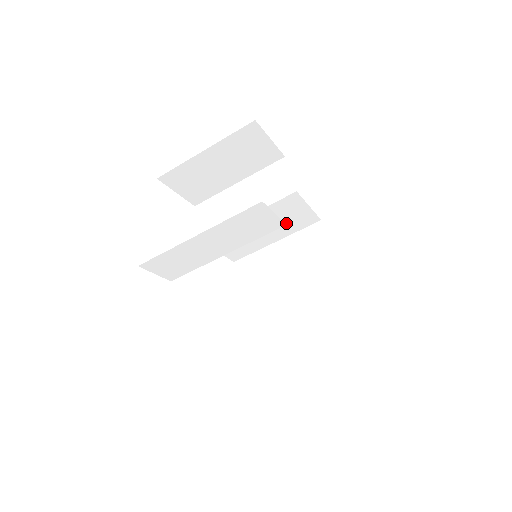
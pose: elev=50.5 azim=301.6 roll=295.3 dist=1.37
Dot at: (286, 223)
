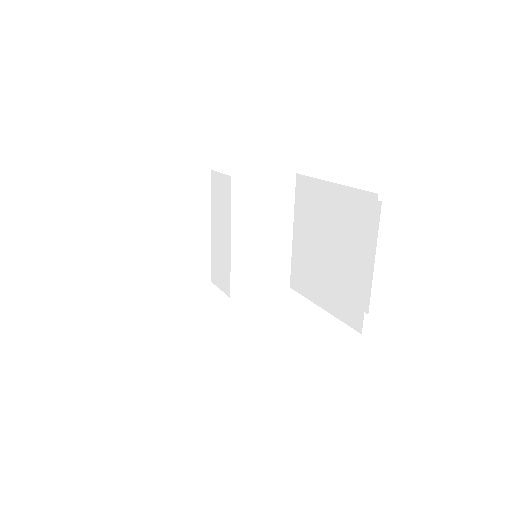
Dot at: (272, 209)
